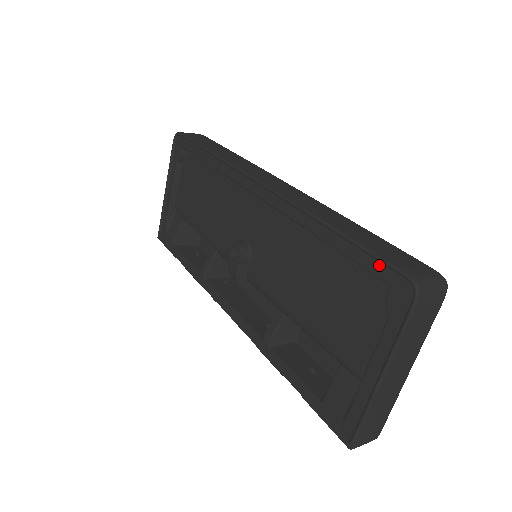
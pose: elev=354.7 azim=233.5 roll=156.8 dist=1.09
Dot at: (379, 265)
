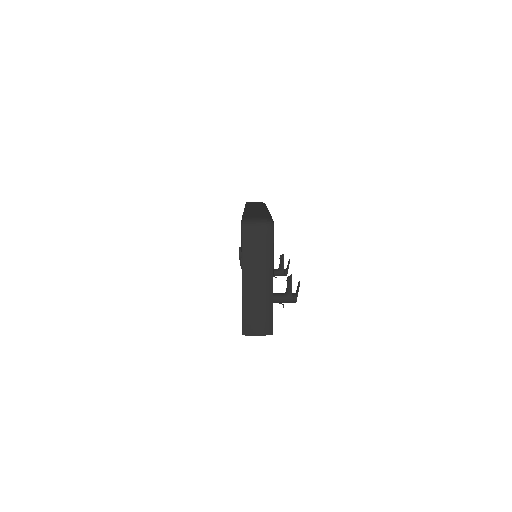
Dot at: occluded
